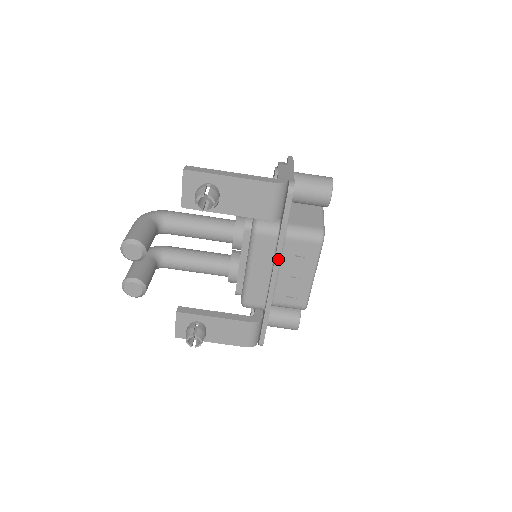
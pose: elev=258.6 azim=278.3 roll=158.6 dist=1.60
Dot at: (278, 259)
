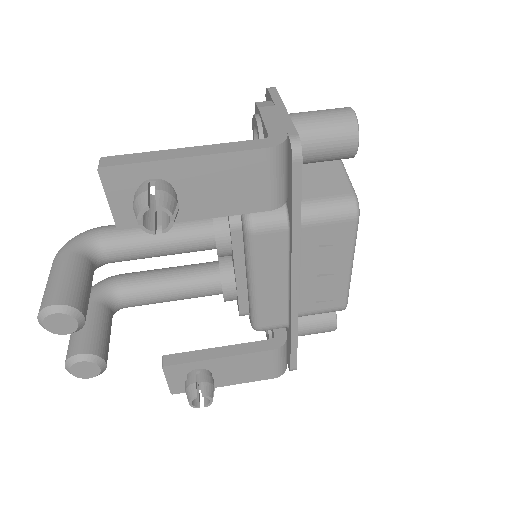
Dot at: (296, 262)
